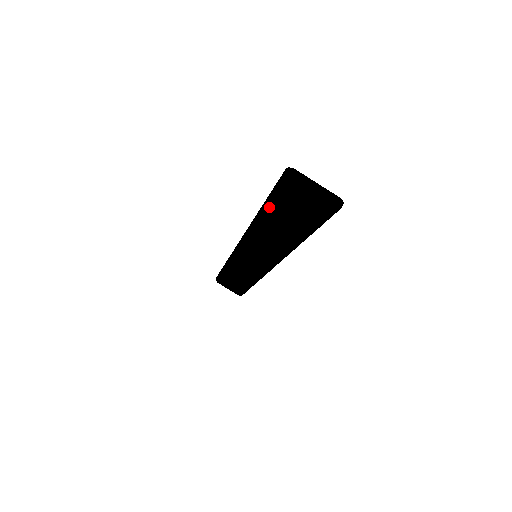
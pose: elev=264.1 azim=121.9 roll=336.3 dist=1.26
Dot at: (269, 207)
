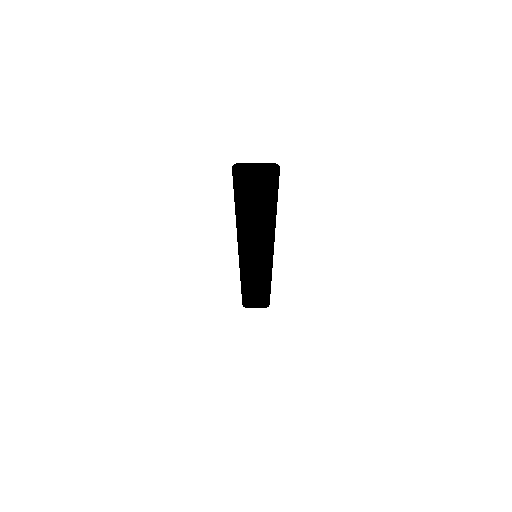
Dot at: (239, 203)
